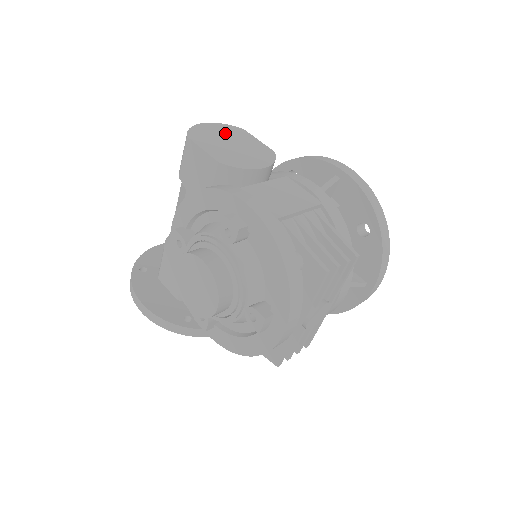
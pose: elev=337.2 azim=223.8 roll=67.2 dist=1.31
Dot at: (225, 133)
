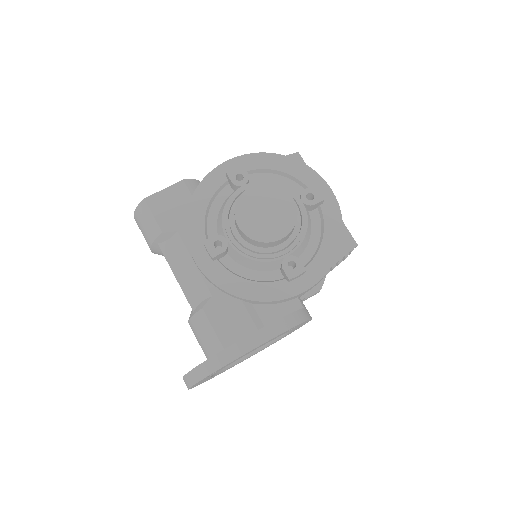
Dot at: occluded
